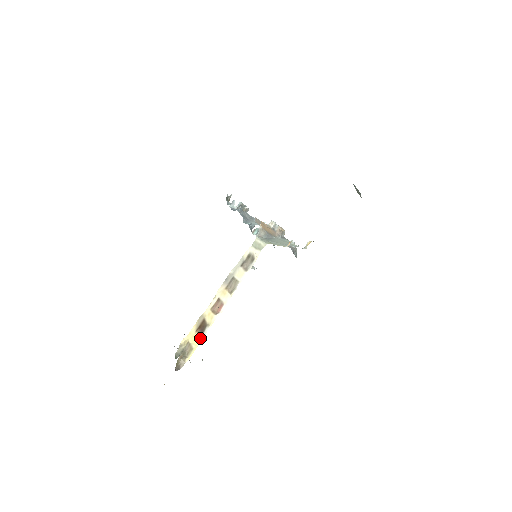
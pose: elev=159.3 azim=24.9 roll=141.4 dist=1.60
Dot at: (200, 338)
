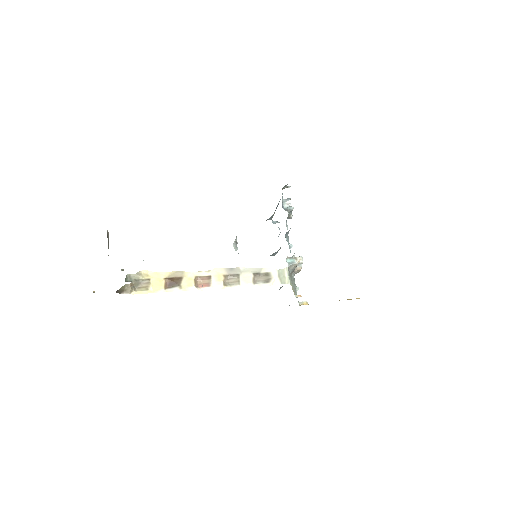
Dot at: (164, 289)
